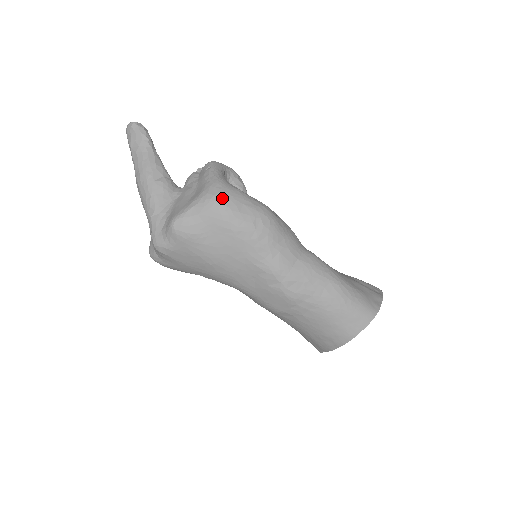
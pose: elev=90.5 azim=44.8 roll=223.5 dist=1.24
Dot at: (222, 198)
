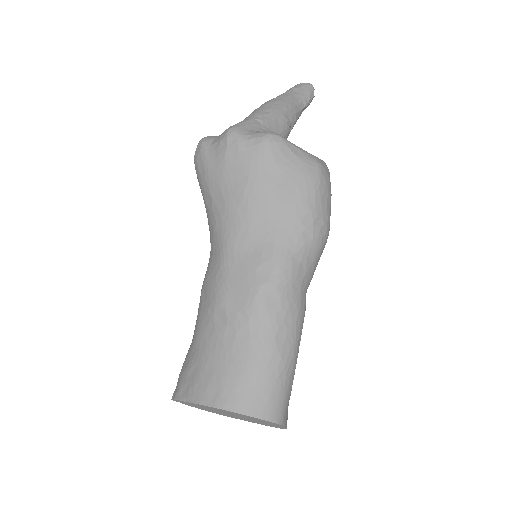
Dot at: (324, 174)
